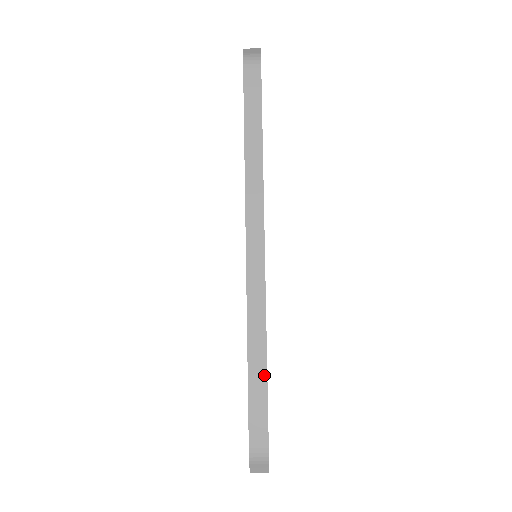
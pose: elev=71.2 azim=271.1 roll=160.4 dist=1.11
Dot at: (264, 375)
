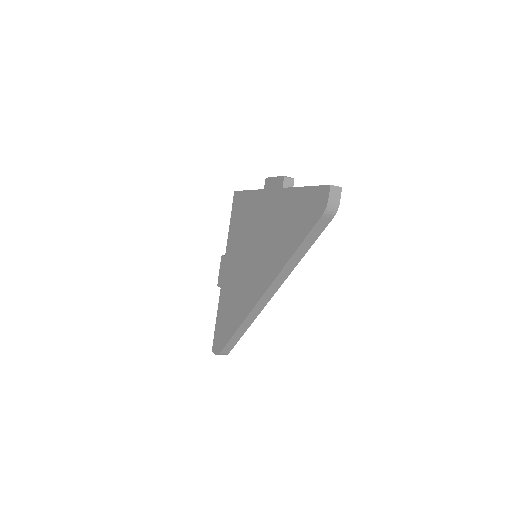
Dot at: (240, 336)
